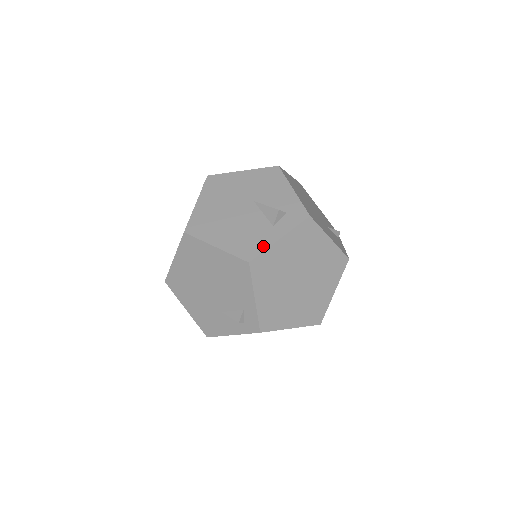
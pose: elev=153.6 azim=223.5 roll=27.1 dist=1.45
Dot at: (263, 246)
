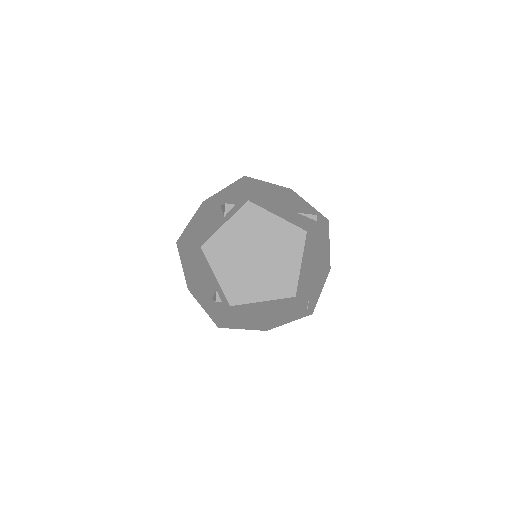
Dot at: (213, 233)
